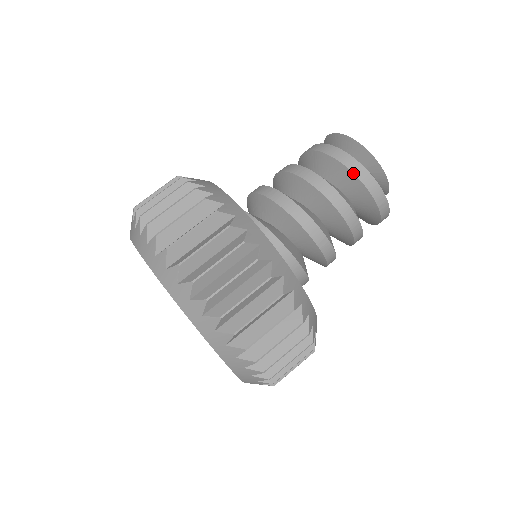
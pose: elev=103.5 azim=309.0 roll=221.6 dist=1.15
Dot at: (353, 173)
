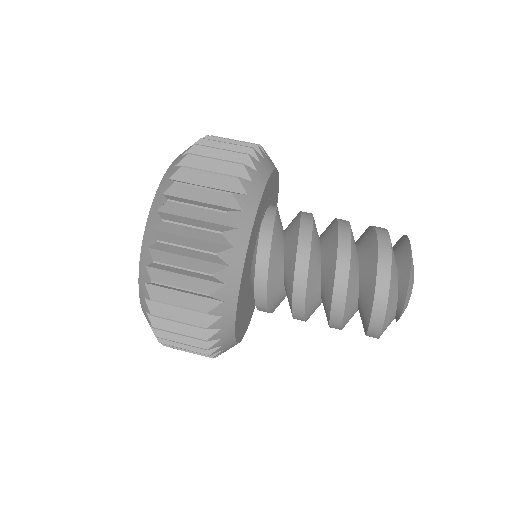
Dot at: (378, 259)
